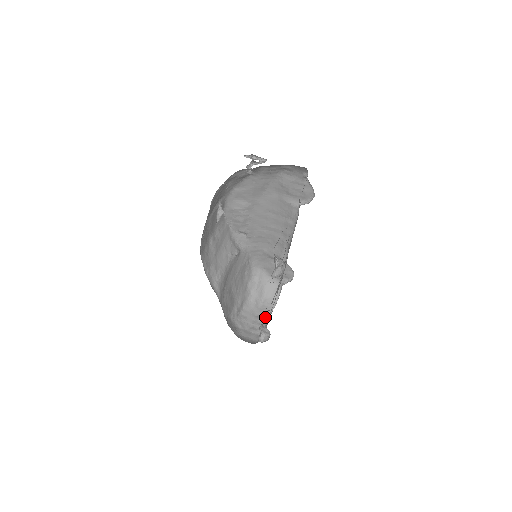
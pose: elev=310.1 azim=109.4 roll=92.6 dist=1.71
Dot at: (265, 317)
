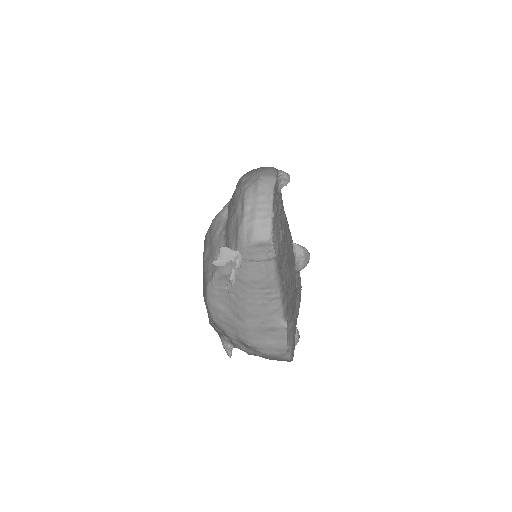
Dot at: (269, 196)
